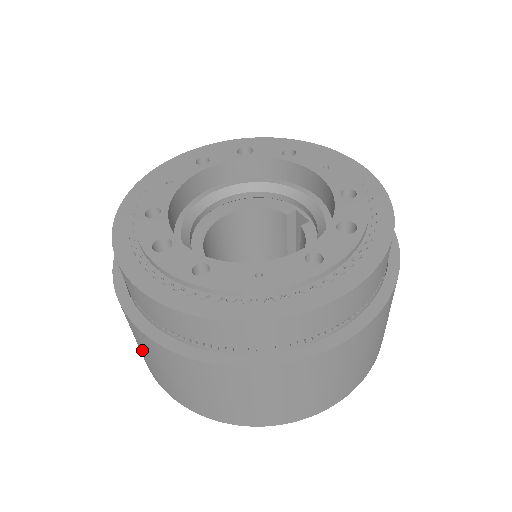
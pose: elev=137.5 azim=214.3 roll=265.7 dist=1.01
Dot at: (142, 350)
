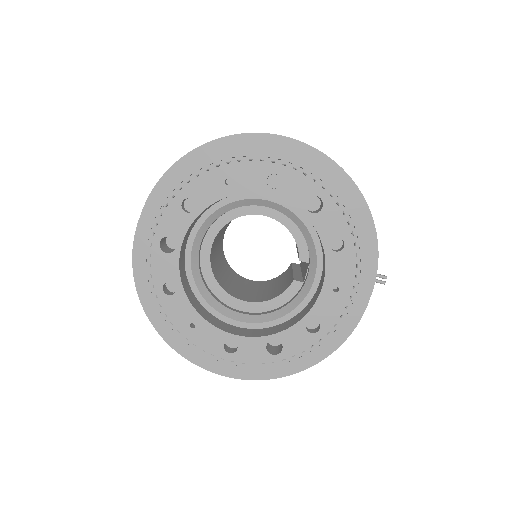
Dot at: occluded
